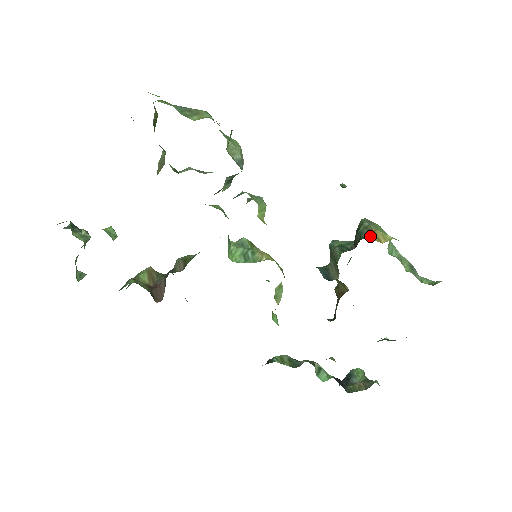
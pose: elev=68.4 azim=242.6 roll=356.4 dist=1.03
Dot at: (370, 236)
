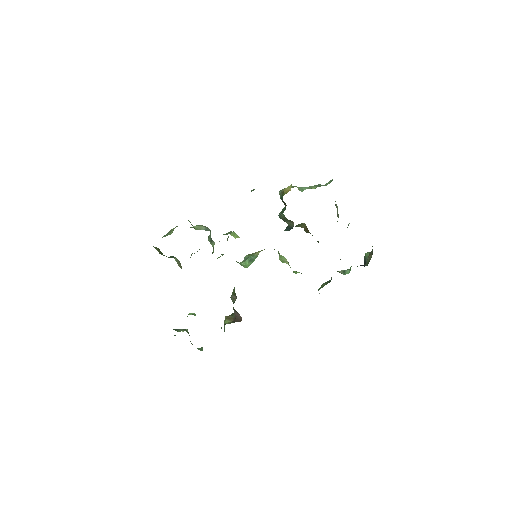
Dot at: (284, 194)
